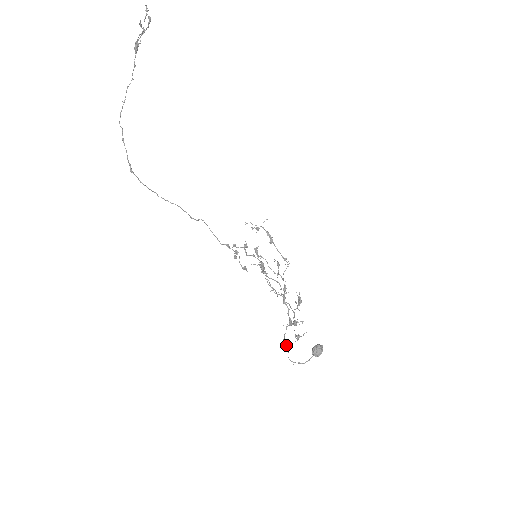
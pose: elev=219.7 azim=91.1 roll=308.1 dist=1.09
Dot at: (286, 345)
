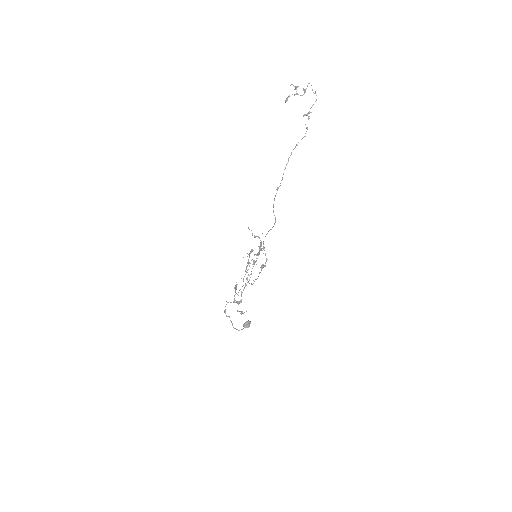
Dot at: occluded
